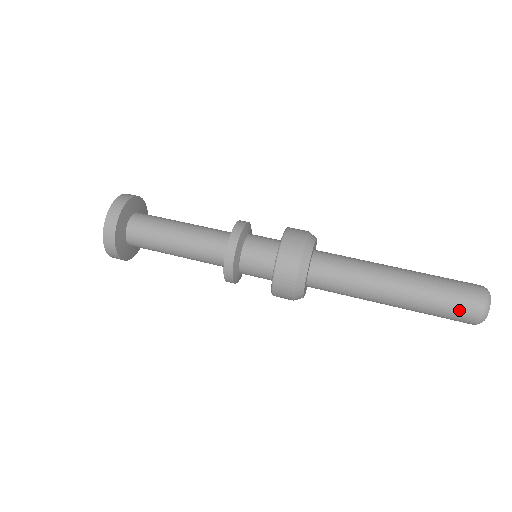
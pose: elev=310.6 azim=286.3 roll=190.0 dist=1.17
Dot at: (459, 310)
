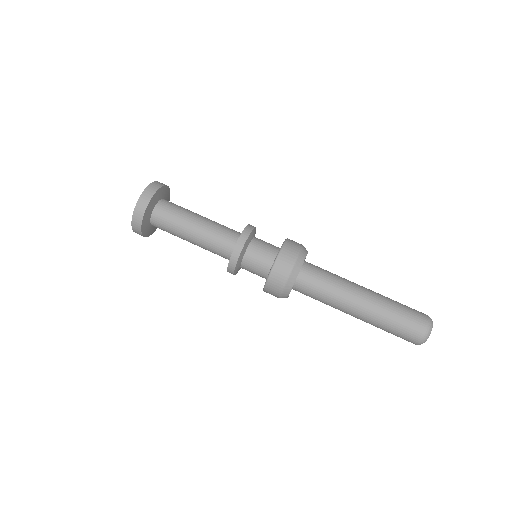
Dot at: (402, 337)
